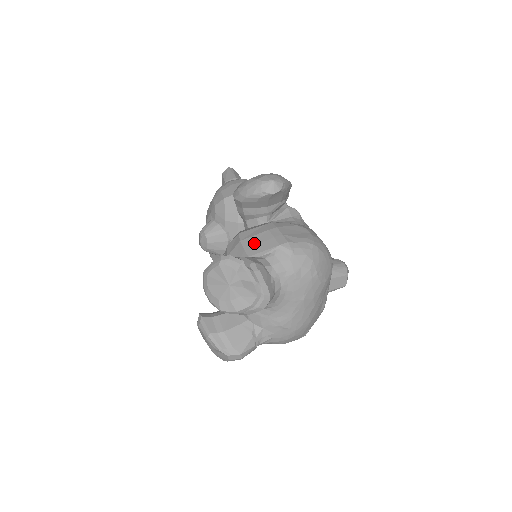
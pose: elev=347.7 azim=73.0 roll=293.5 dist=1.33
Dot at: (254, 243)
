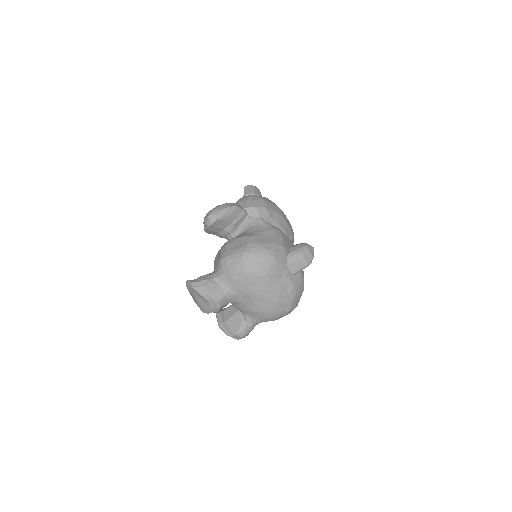
Dot at: (216, 261)
